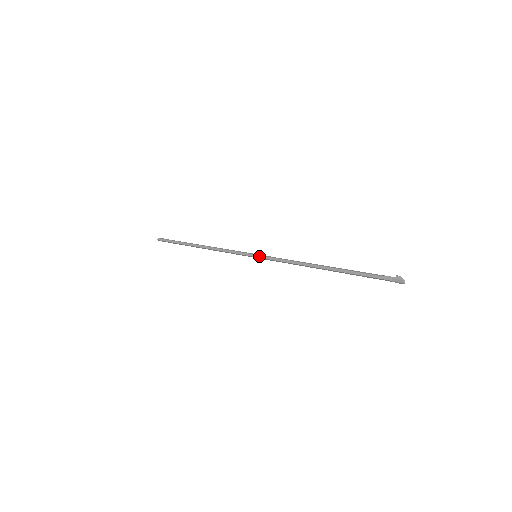
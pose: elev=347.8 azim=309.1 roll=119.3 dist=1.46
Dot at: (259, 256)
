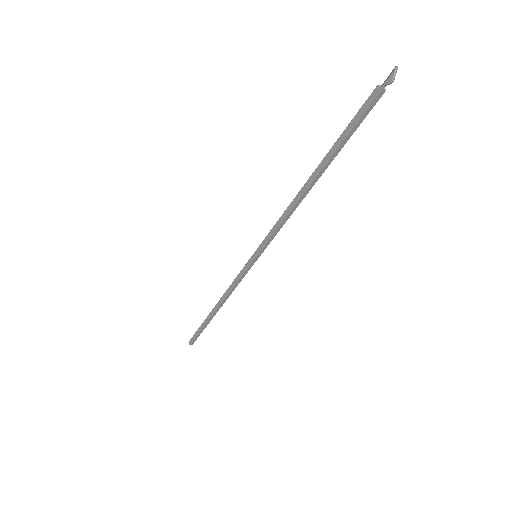
Dot at: (258, 249)
